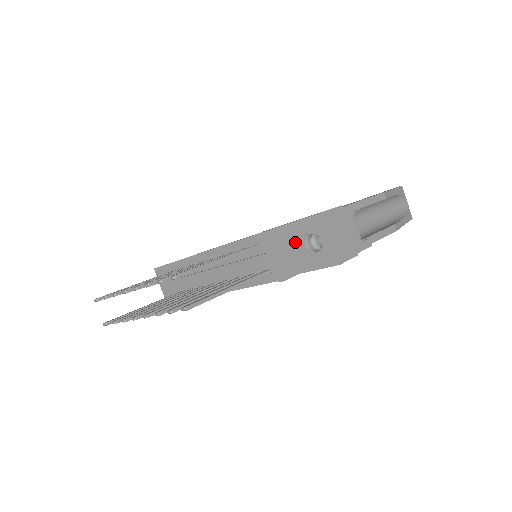
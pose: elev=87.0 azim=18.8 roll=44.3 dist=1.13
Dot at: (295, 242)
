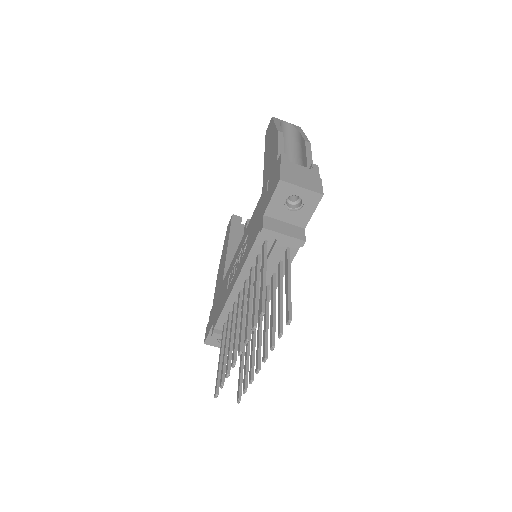
Dot at: (282, 215)
